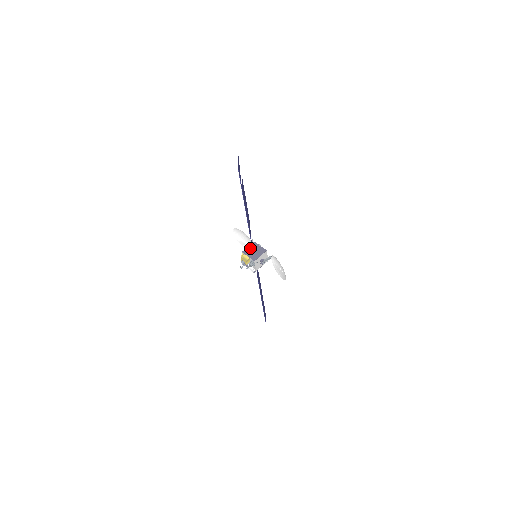
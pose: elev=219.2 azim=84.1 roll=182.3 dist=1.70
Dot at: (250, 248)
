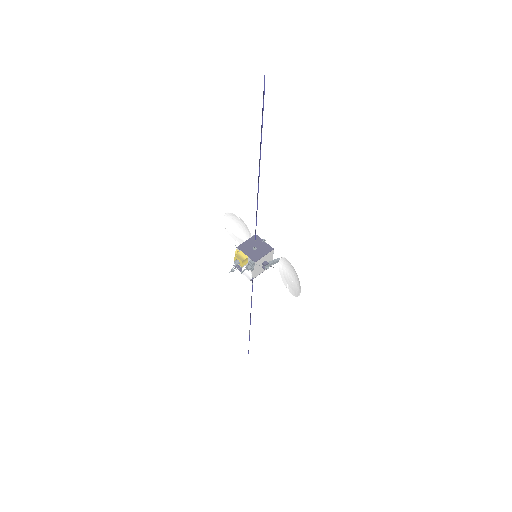
Dot at: (249, 243)
